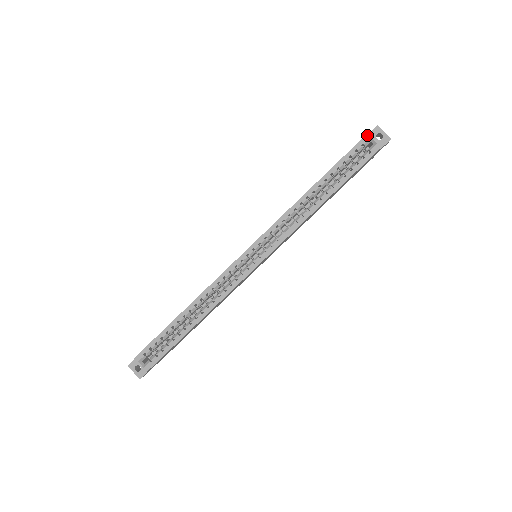
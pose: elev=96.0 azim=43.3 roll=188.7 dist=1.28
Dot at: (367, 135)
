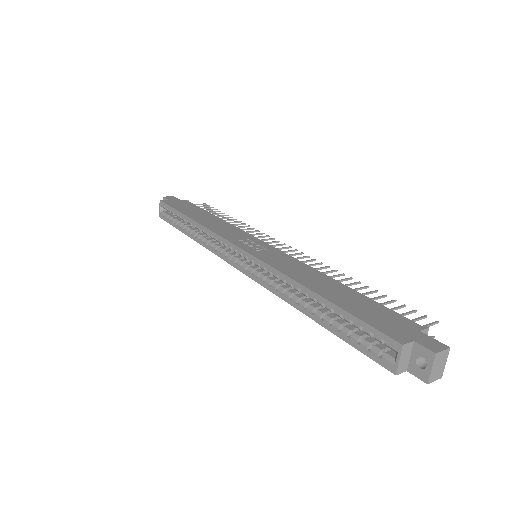
Dot at: (398, 344)
